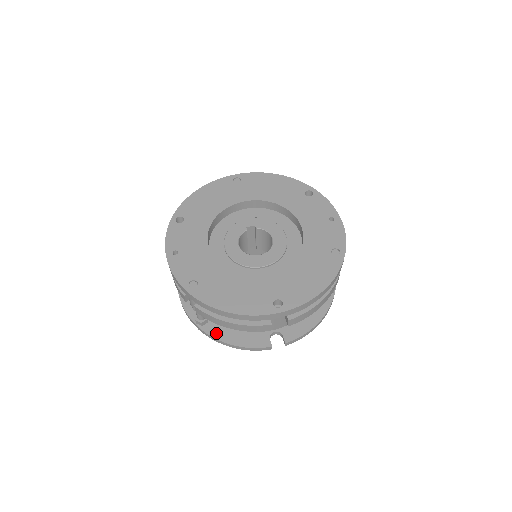
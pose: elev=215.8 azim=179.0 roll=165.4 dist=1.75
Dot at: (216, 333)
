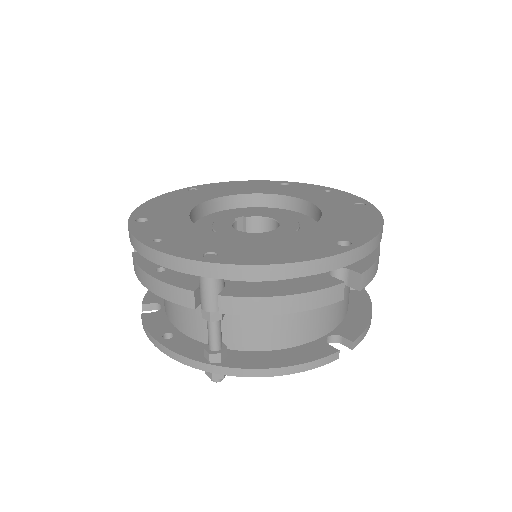
Dot at: (249, 363)
